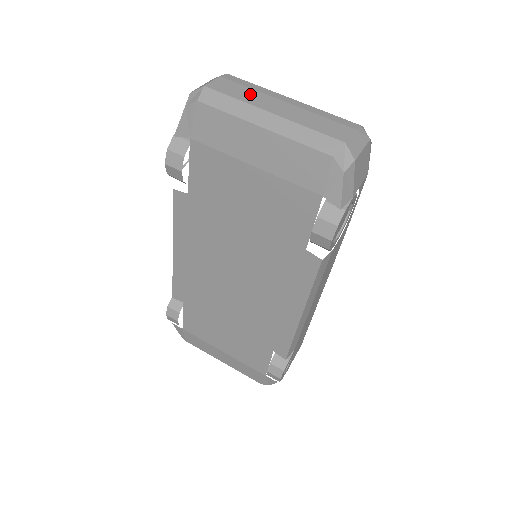
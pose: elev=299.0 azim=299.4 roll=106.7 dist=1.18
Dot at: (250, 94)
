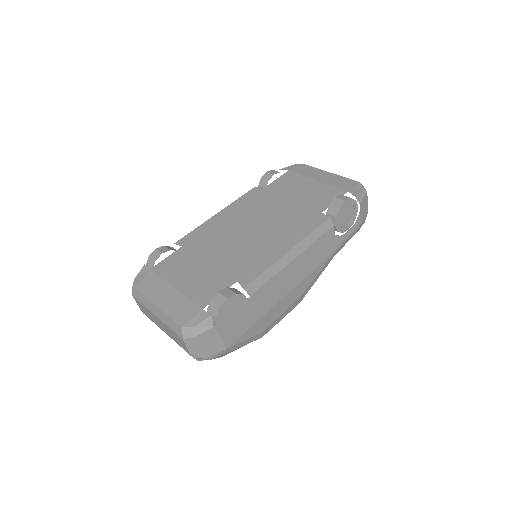
Dot at: occluded
